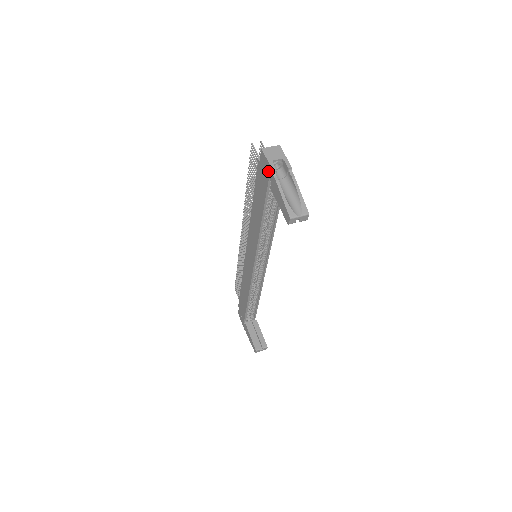
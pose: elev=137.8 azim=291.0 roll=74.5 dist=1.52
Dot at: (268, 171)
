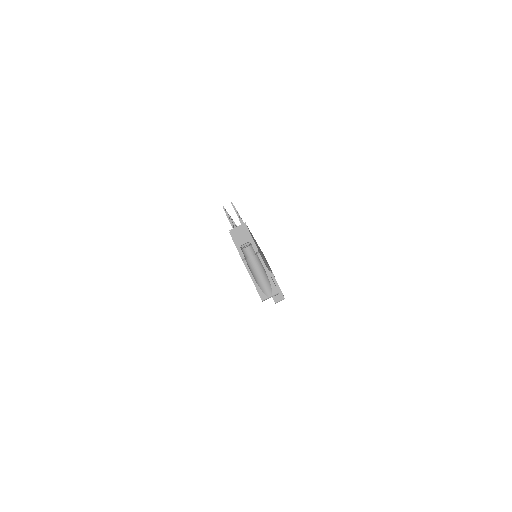
Dot at: occluded
